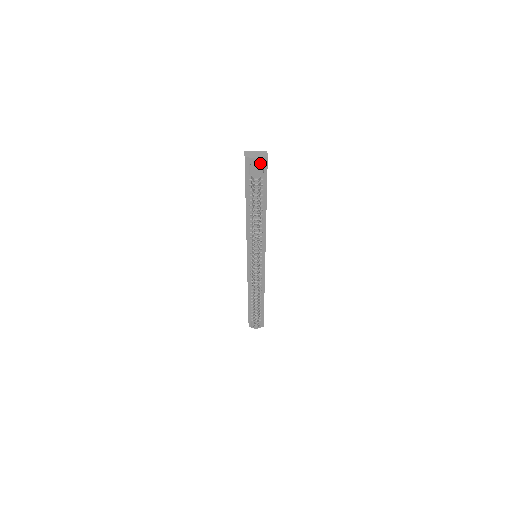
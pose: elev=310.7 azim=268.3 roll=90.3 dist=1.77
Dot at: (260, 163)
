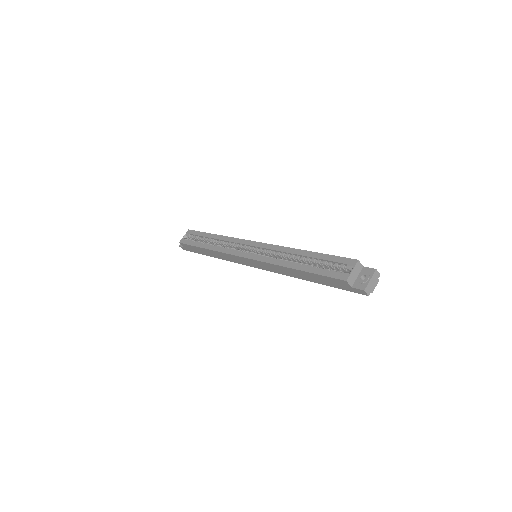
Dot at: occluded
